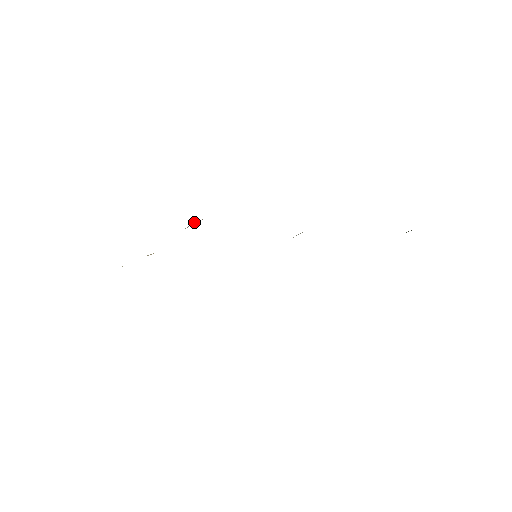
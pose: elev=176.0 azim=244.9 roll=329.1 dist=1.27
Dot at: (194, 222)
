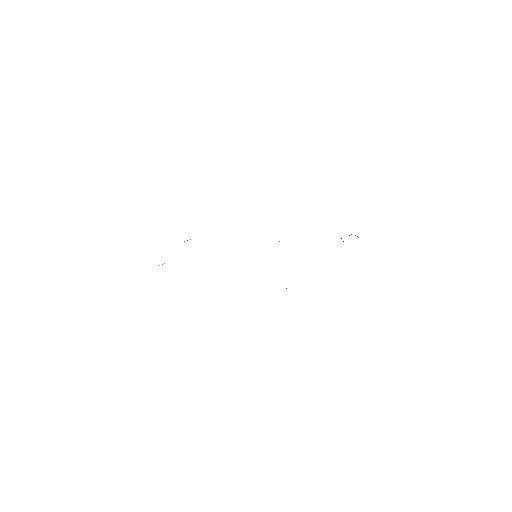
Dot at: occluded
